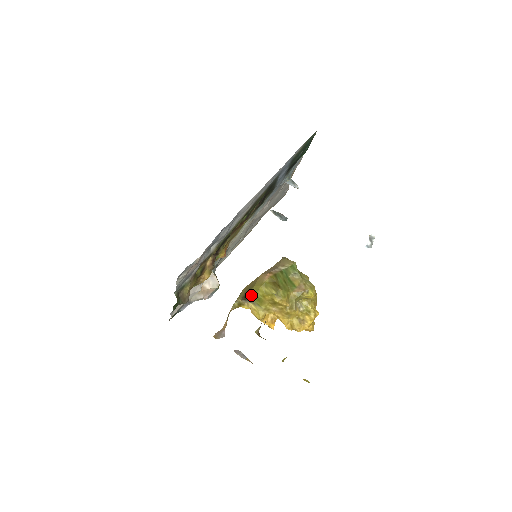
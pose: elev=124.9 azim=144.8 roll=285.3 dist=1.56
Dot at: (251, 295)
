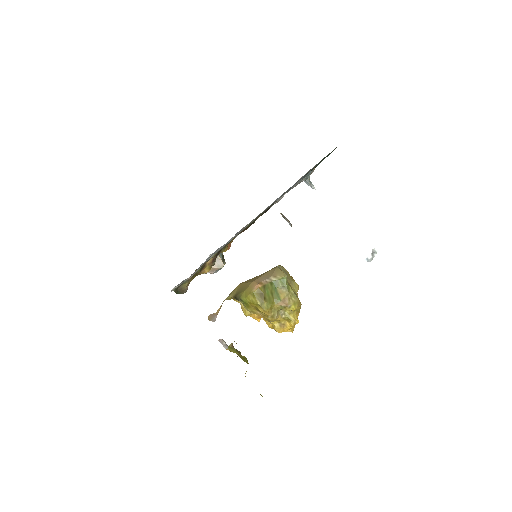
Dot at: (240, 299)
